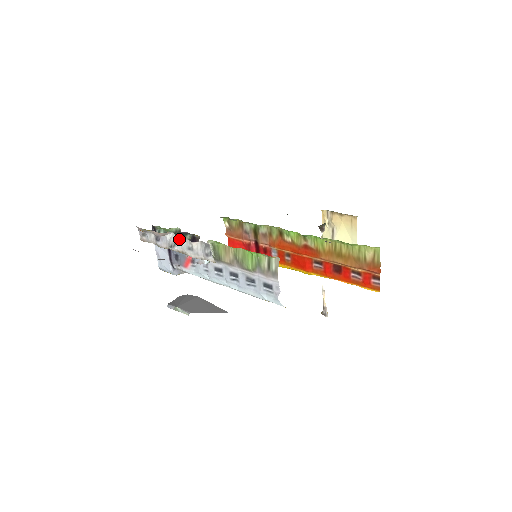
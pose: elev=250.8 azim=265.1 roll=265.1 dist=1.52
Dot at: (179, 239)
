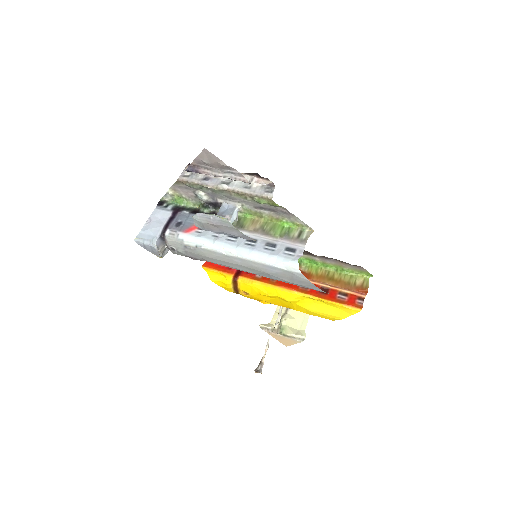
Dot at: (236, 181)
